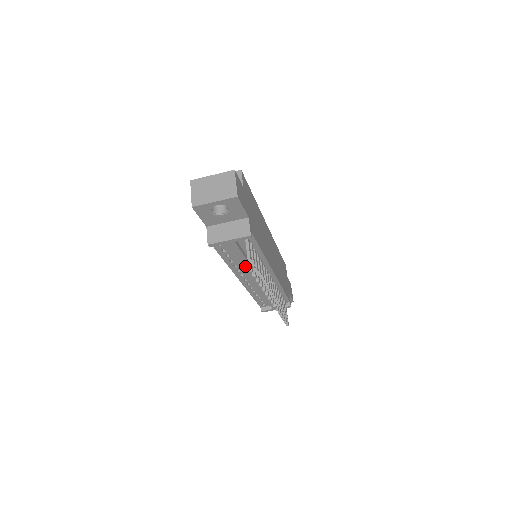
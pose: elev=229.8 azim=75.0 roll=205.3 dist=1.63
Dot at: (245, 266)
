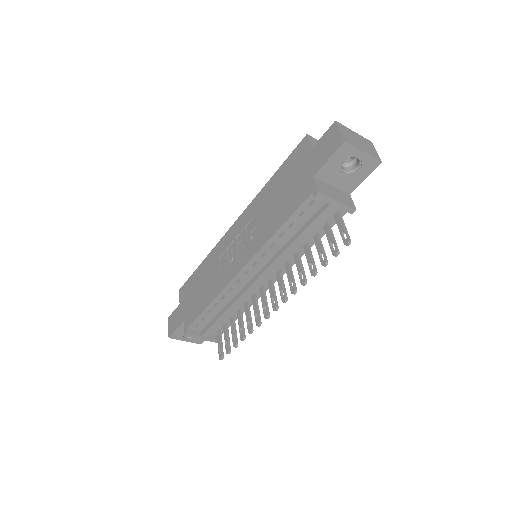
Dot at: (288, 249)
